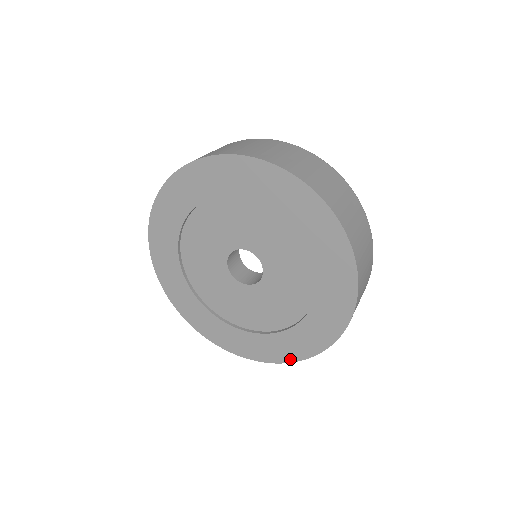
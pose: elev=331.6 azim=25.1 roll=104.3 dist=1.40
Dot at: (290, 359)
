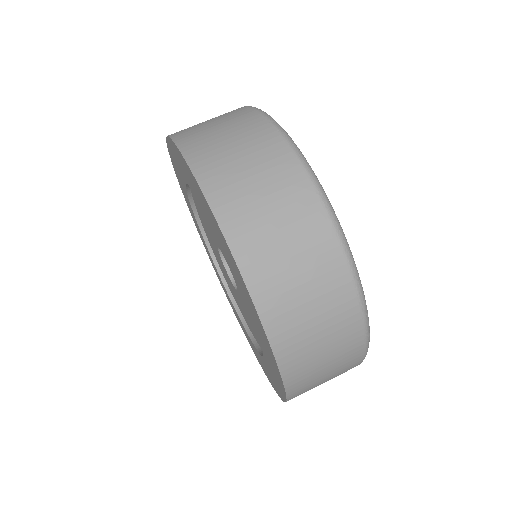
Dot at: (279, 394)
